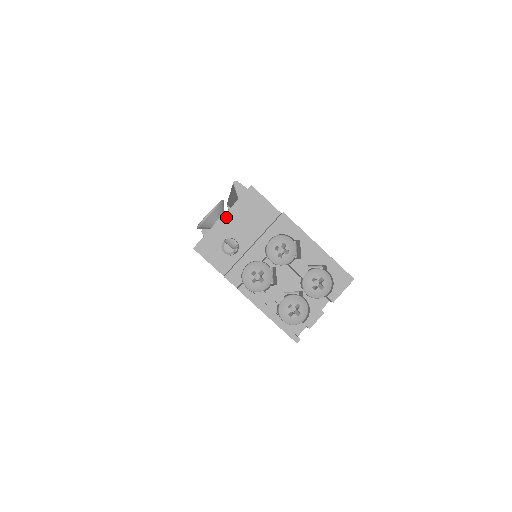
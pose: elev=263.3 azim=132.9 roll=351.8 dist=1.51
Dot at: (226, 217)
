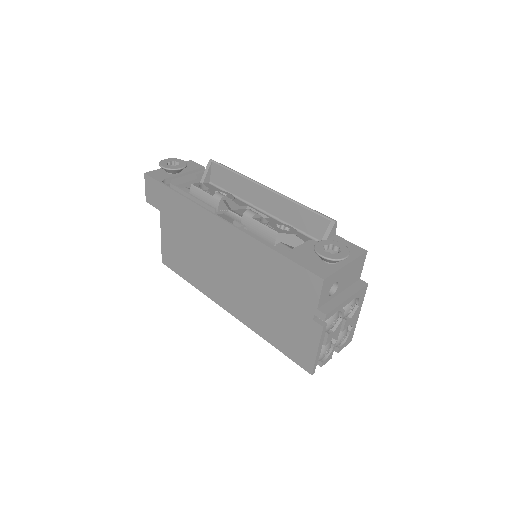
Dot at: (347, 266)
